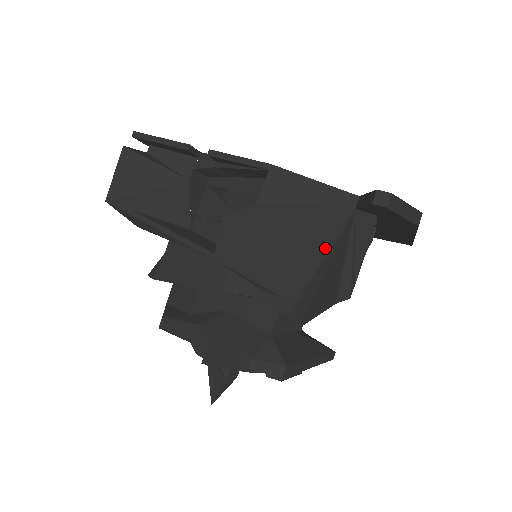
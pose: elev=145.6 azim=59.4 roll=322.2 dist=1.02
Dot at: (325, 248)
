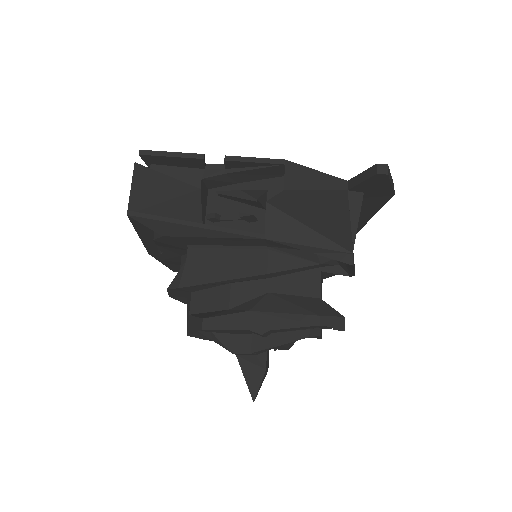
Dot at: (347, 216)
